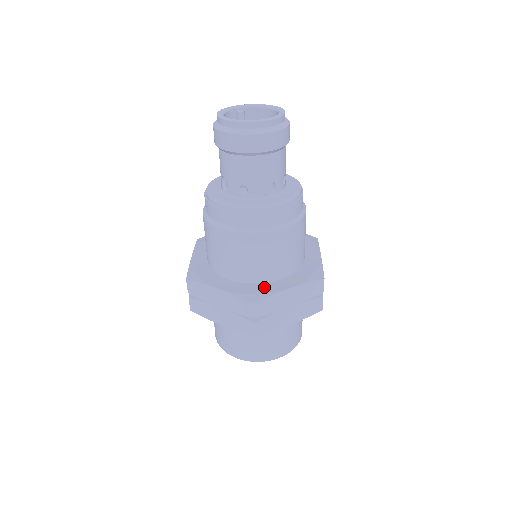
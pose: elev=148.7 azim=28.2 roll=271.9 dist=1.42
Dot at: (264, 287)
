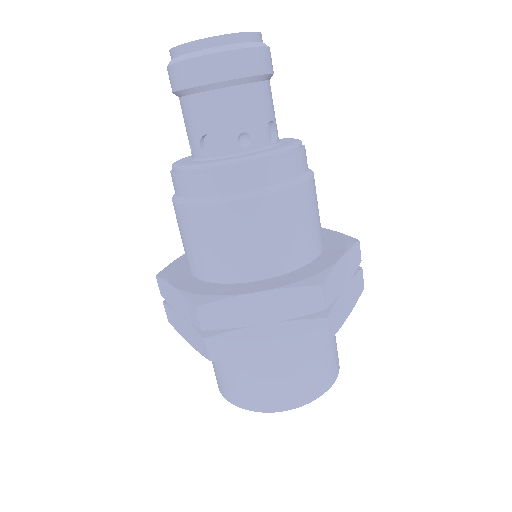
Dot at: (312, 267)
